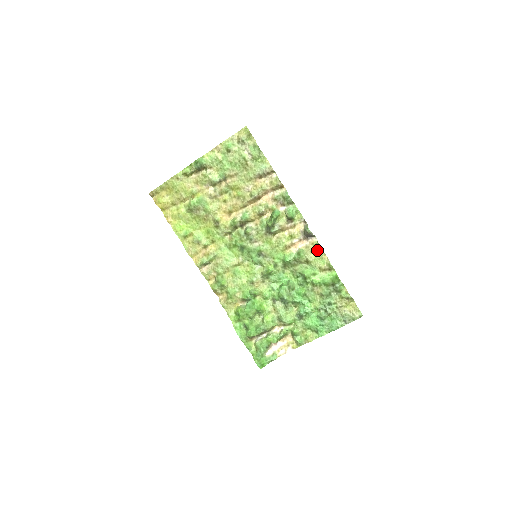
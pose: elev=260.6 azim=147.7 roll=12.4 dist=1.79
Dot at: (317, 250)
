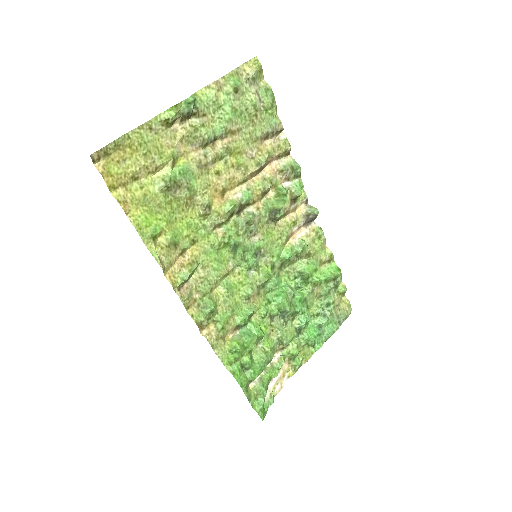
Dot at: (319, 238)
